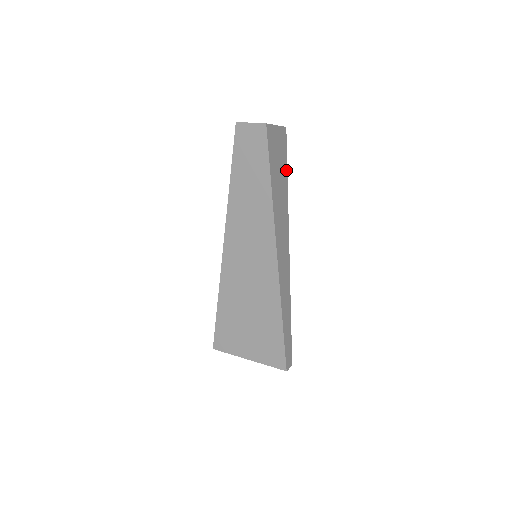
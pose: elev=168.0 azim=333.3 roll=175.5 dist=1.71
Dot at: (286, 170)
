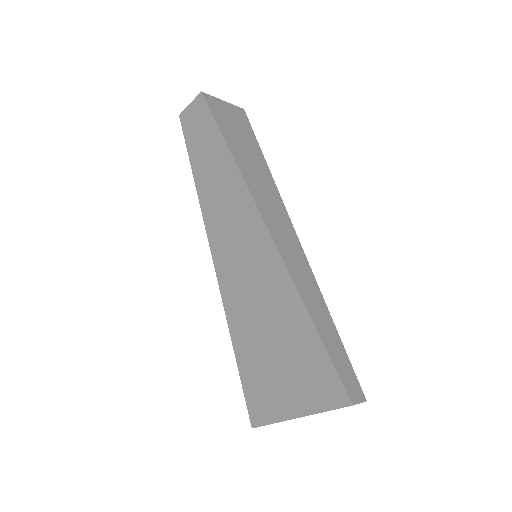
Dot at: (257, 146)
